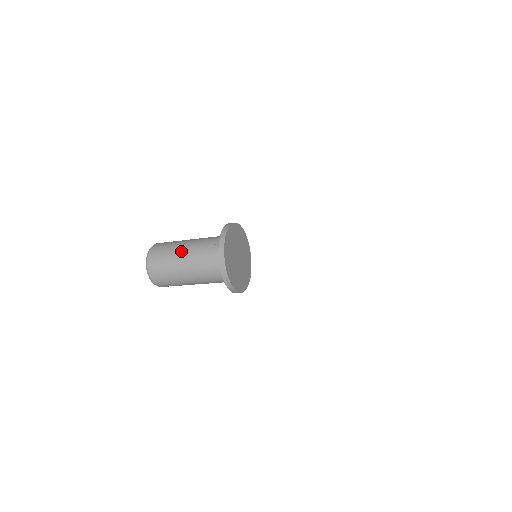
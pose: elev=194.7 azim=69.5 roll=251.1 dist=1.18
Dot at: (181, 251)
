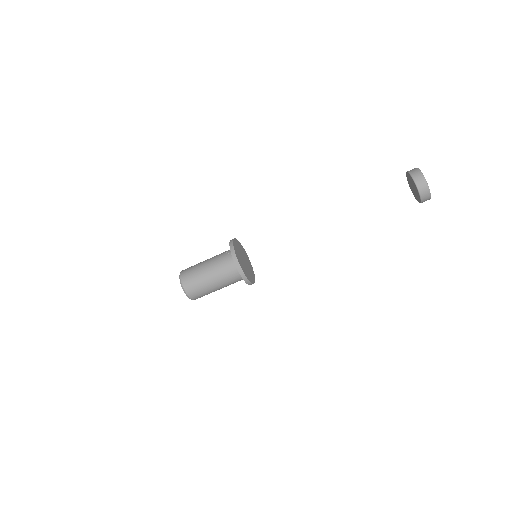
Dot at: (204, 264)
